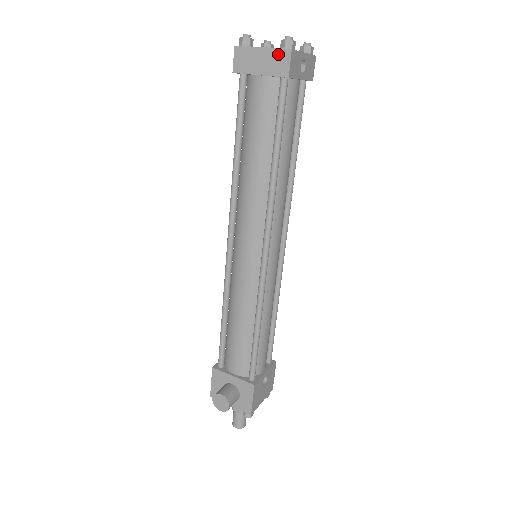
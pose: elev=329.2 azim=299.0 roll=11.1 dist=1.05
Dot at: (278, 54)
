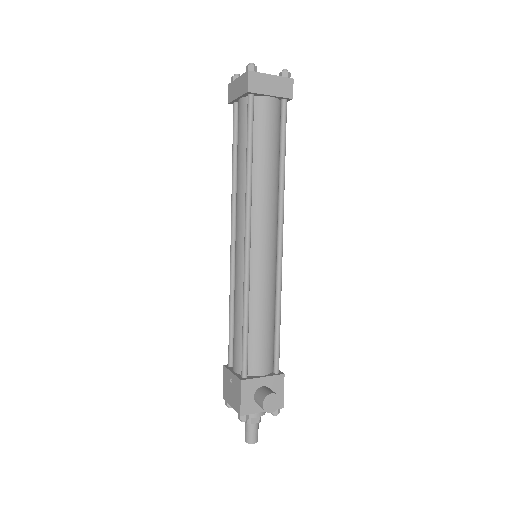
Dot at: (284, 81)
